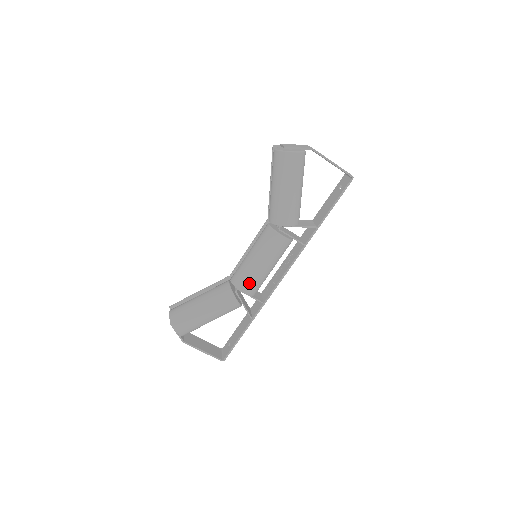
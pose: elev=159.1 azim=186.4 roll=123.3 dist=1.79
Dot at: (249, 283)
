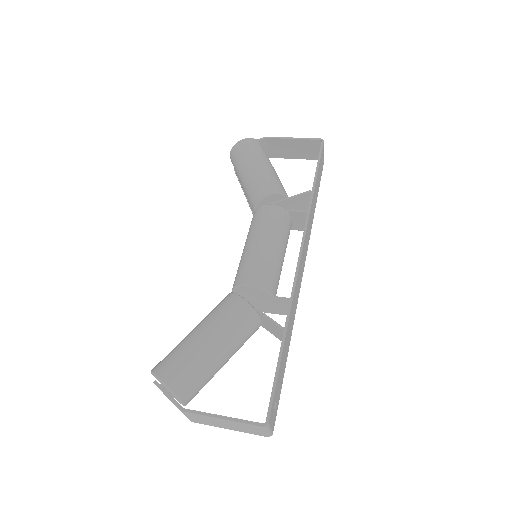
Dot at: (251, 270)
